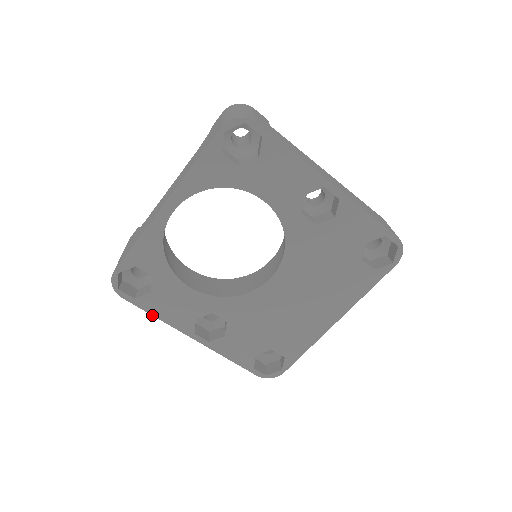
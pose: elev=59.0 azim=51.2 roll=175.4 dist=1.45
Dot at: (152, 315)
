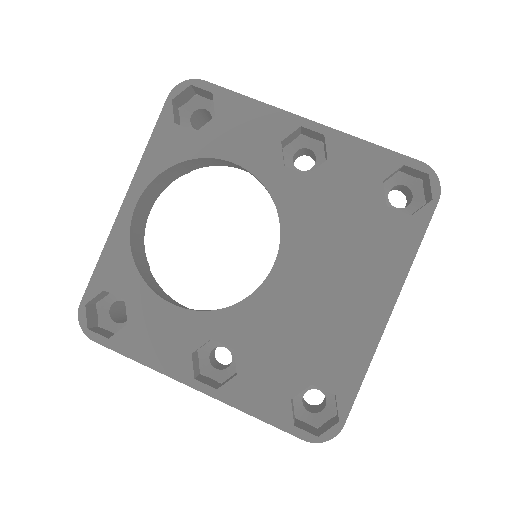
Dot at: (134, 360)
